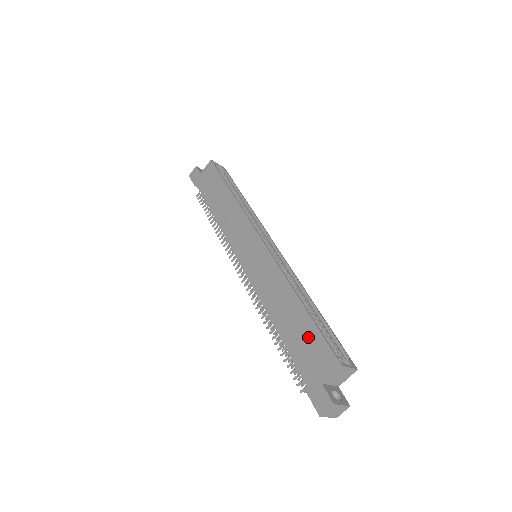
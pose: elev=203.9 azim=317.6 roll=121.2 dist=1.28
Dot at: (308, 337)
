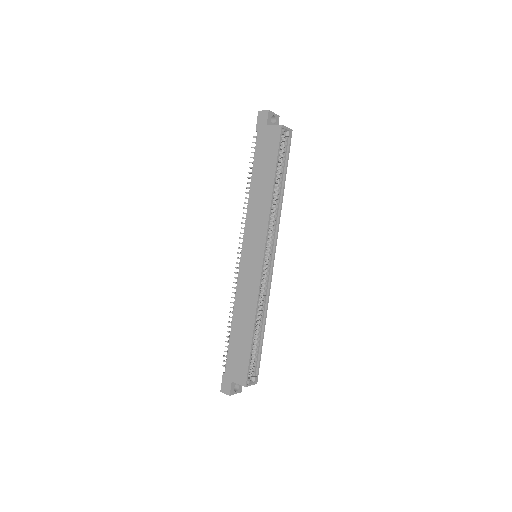
Dot at: (242, 354)
